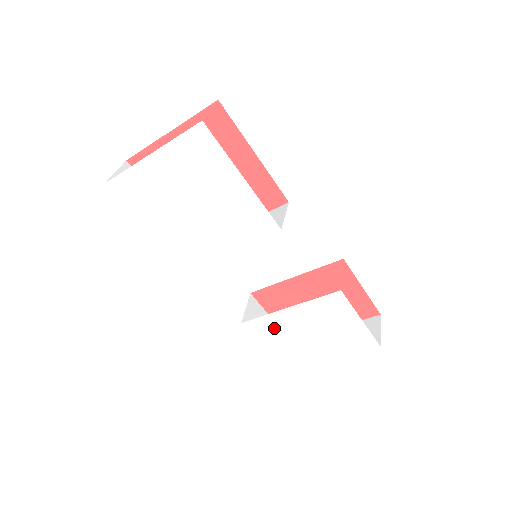
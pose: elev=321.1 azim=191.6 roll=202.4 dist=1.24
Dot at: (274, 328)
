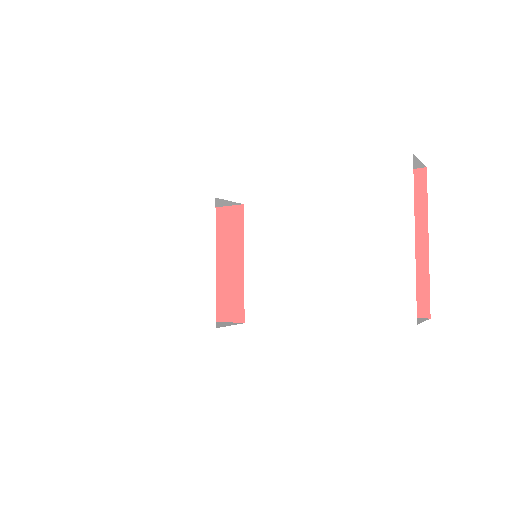
Dot at: (325, 282)
